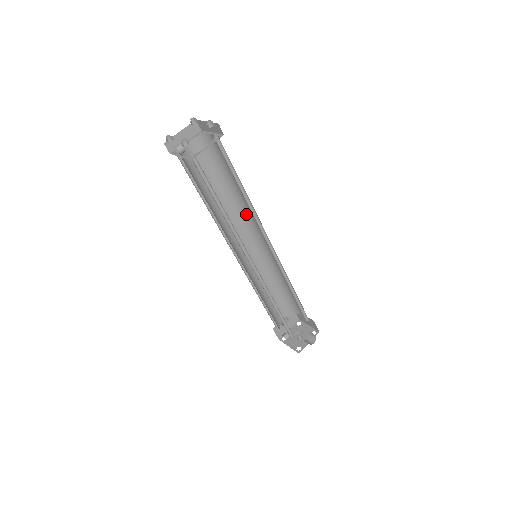
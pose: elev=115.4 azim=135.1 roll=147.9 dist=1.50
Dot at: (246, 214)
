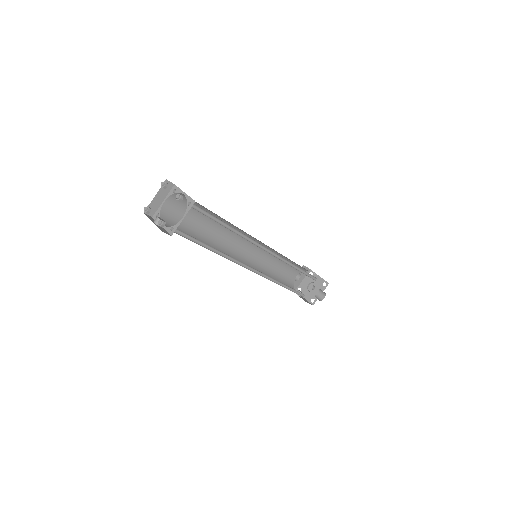
Dot at: (238, 229)
